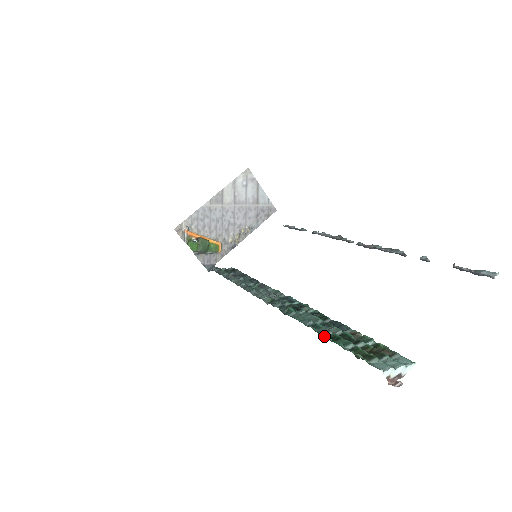
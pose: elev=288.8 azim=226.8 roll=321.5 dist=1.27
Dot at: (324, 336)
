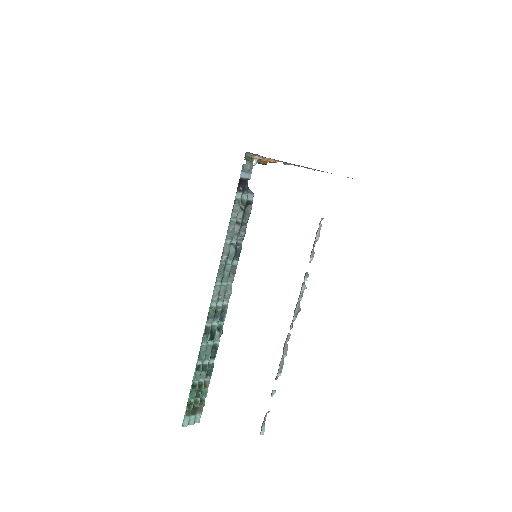
Dot at: (193, 381)
